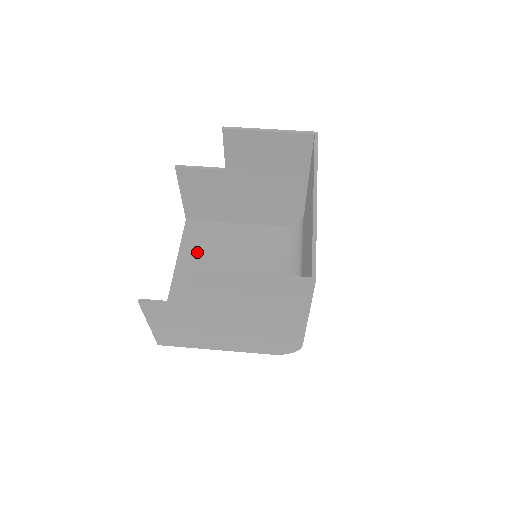
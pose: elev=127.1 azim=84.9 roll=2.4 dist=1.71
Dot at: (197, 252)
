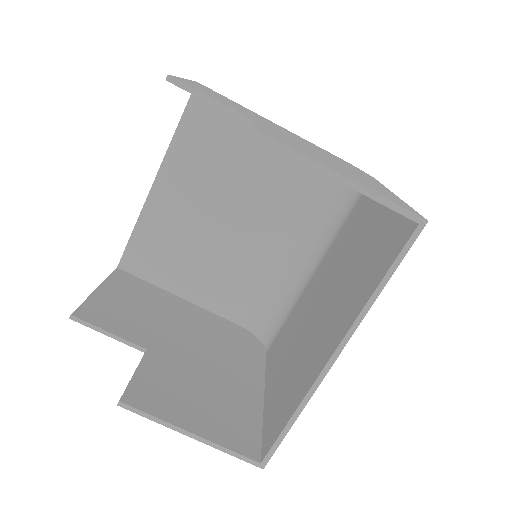
Dot at: (195, 158)
